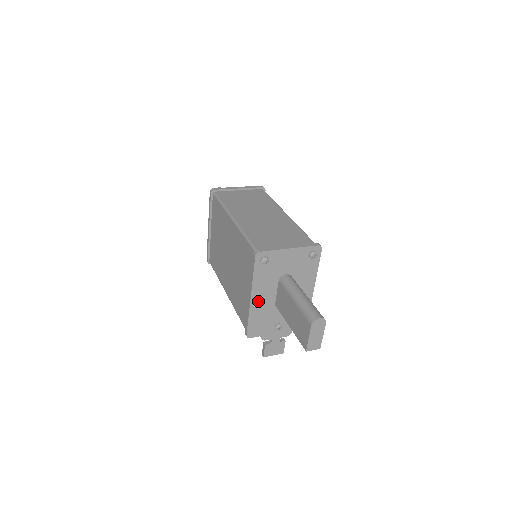
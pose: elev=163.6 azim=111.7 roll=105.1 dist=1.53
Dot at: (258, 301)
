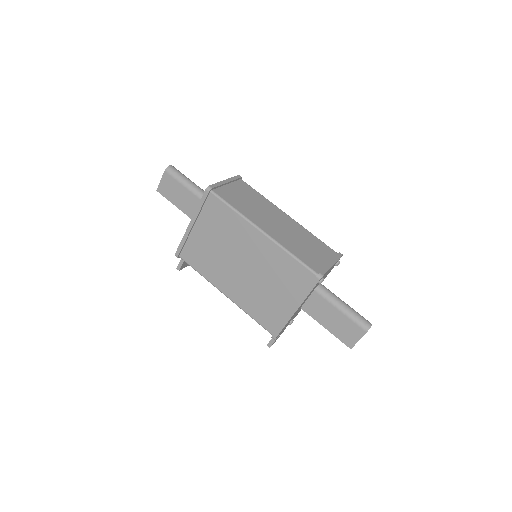
Dot at: occluded
